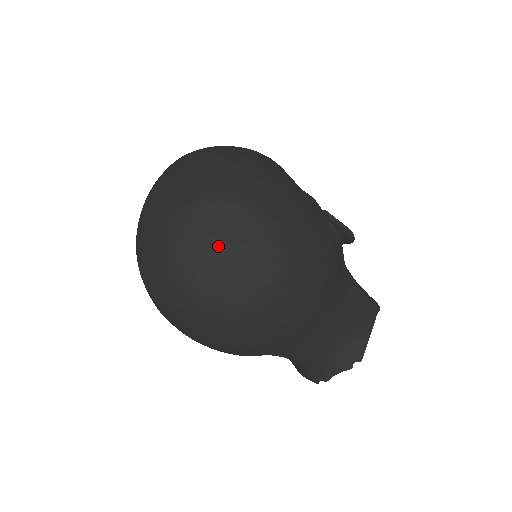
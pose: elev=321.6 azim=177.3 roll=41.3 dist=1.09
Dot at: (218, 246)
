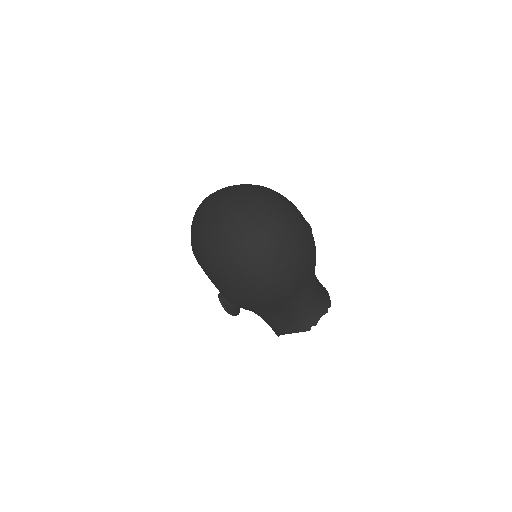
Dot at: (278, 213)
